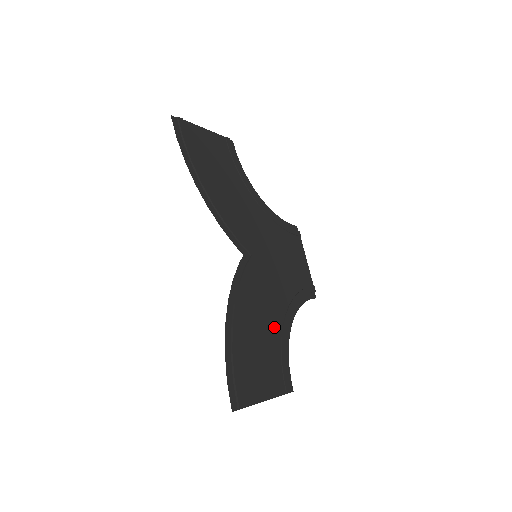
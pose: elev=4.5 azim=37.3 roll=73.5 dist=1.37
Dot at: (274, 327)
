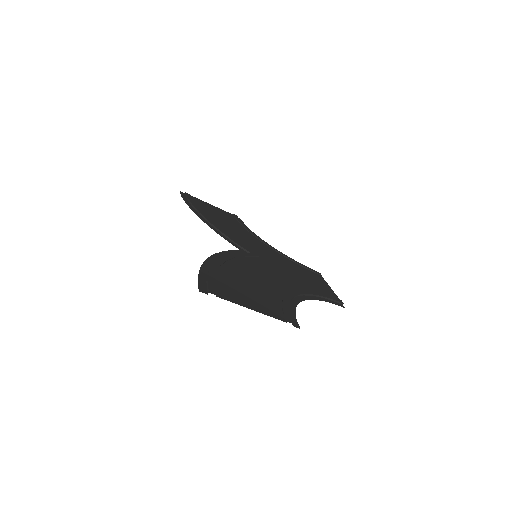
Dot at: (274, 289)
